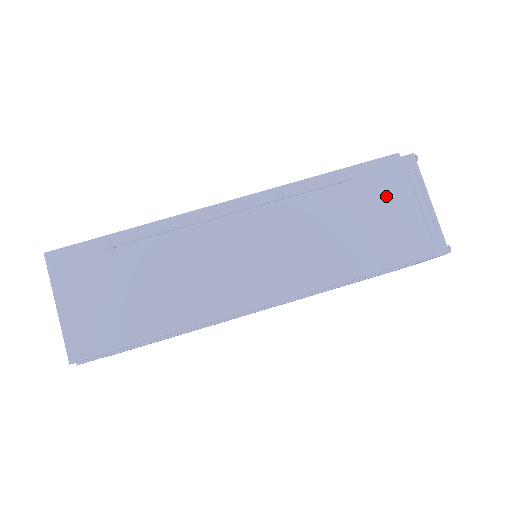
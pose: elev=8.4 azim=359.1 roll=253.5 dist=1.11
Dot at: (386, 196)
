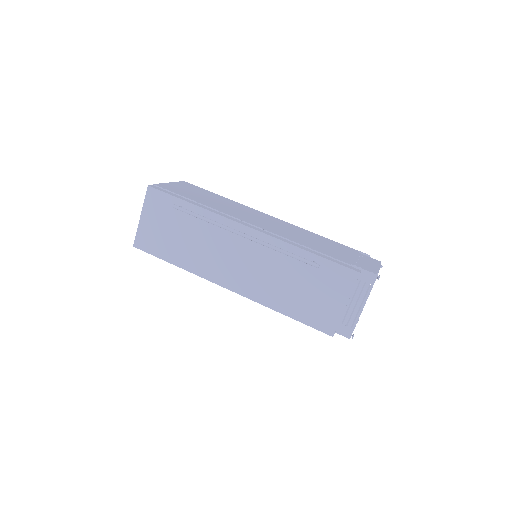
Dot at: (333, 289)
